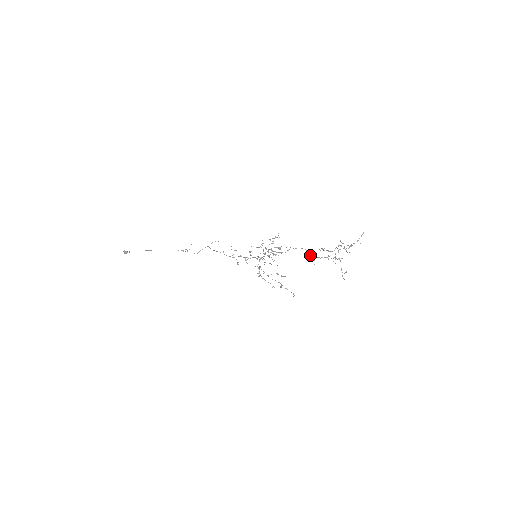
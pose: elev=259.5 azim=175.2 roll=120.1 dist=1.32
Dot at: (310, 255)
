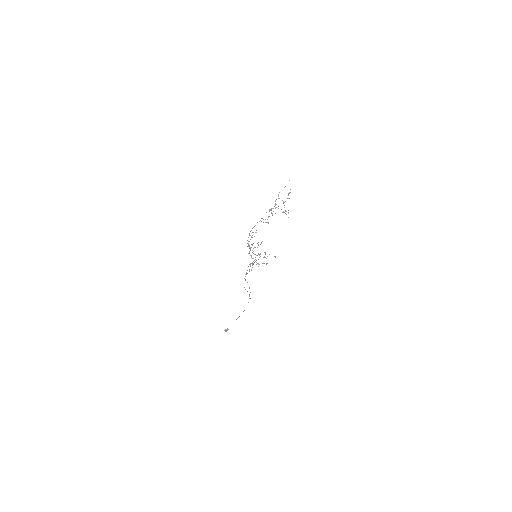
Dot at: occluded
